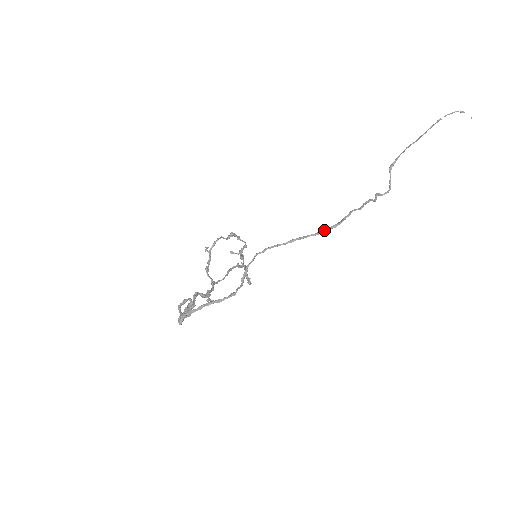
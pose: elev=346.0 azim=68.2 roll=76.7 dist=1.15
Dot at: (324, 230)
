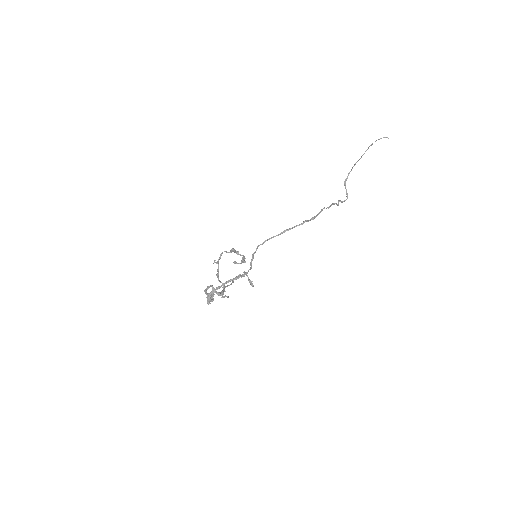
Dot at: (305, 221)
